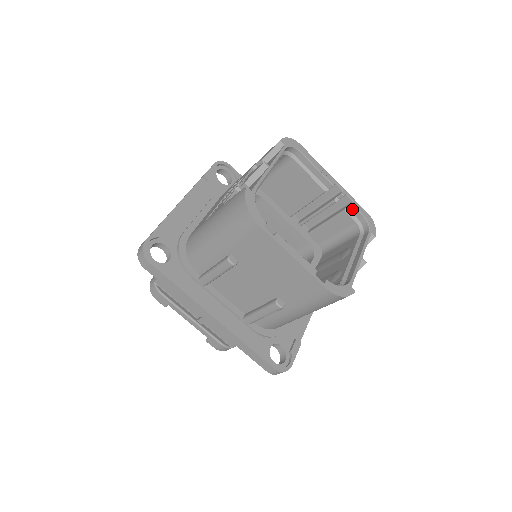
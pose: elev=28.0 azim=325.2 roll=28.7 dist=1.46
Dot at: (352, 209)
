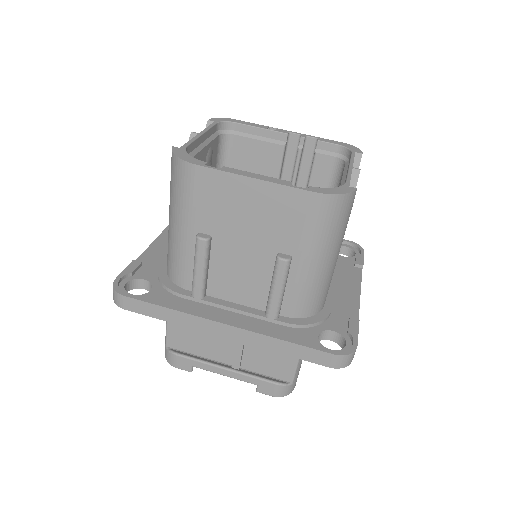
Dot at: (322, 146)
